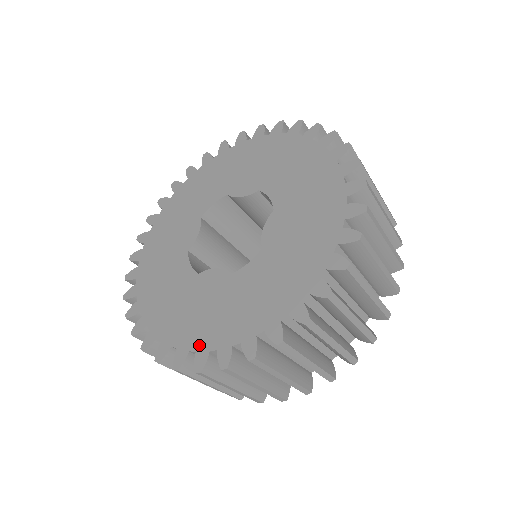
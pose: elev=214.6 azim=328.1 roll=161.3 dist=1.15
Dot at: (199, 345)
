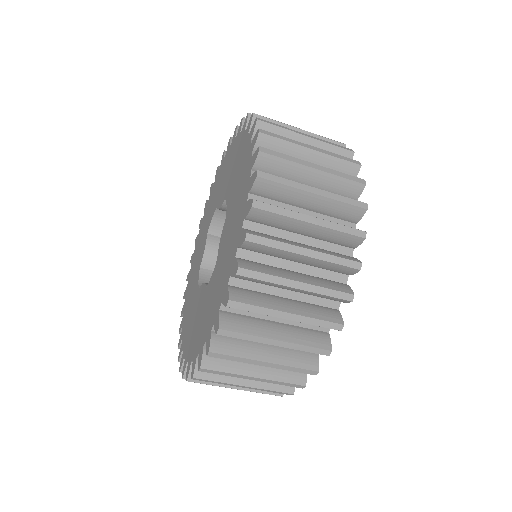
Dot at: (189, 356)
